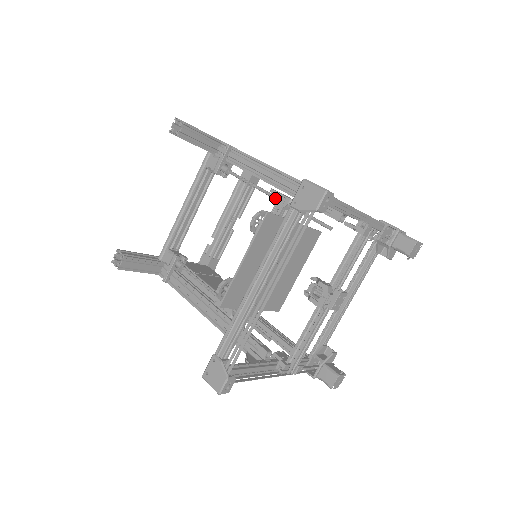
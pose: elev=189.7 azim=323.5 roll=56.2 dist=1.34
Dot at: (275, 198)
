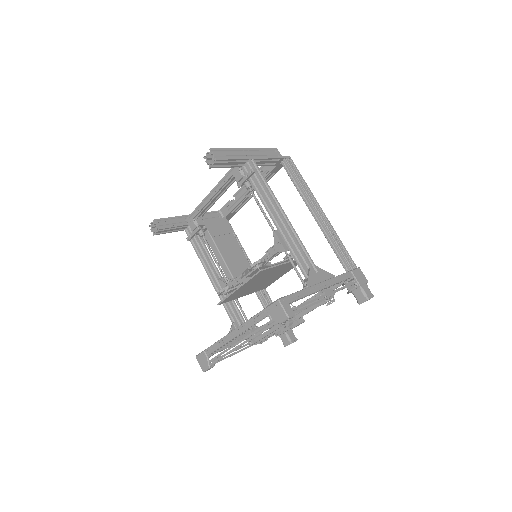
Dot at: (275, 241)
